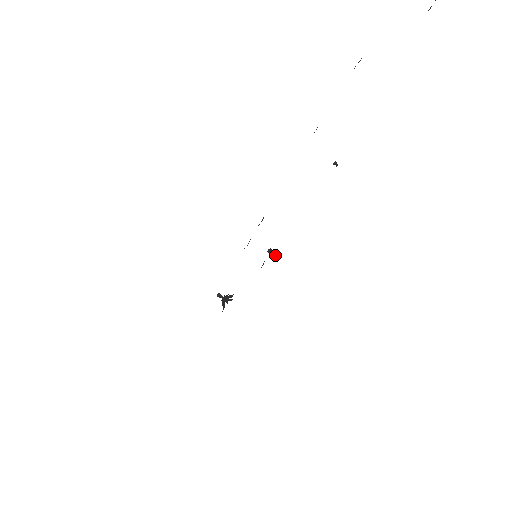
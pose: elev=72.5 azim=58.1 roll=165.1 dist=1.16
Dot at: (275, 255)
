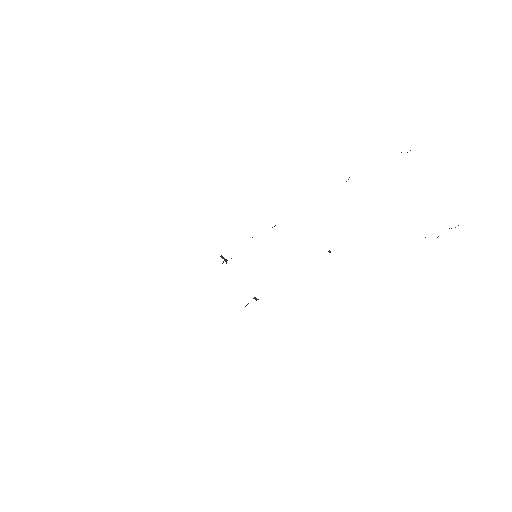
Dot at: (258, 299)
